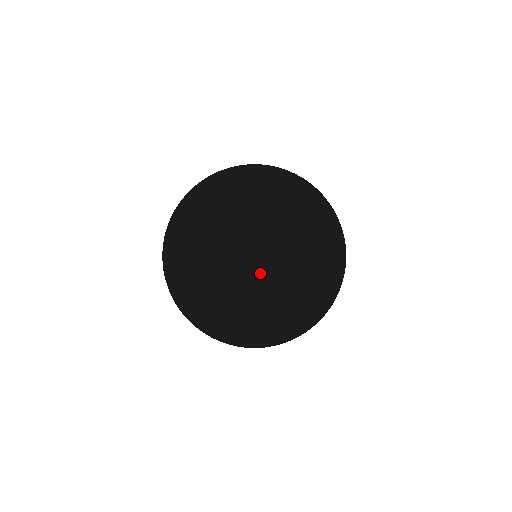
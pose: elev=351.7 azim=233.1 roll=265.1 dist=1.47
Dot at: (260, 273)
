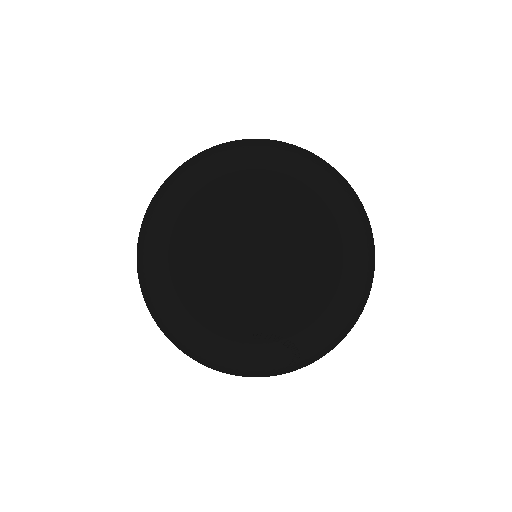
Dot at: occluded
